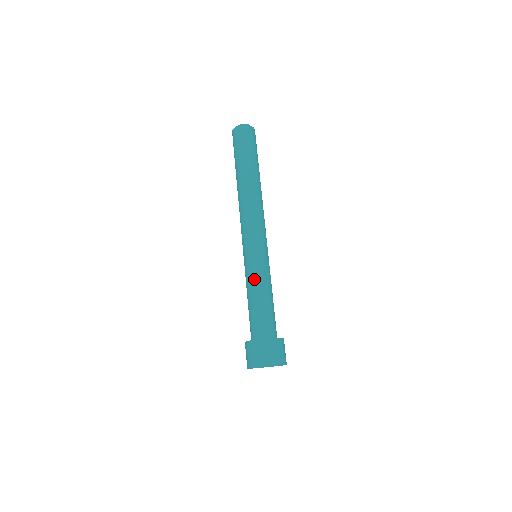
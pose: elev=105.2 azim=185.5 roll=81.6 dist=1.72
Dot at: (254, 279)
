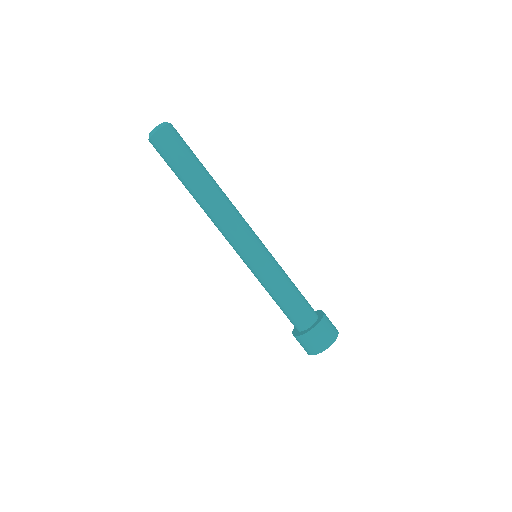
Dot at: (265, 285)
